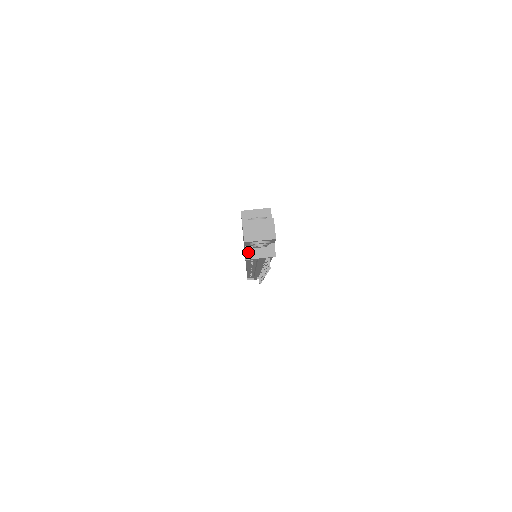
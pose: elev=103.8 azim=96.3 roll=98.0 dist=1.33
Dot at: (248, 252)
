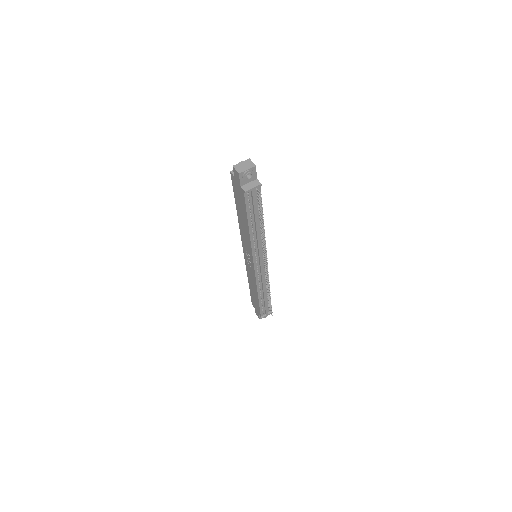
Dot at: (244, 188)
